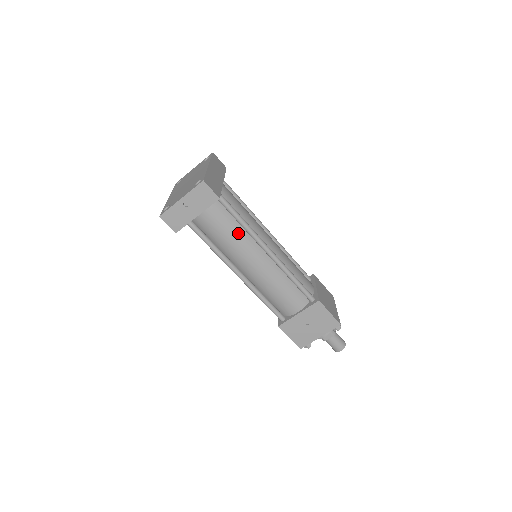
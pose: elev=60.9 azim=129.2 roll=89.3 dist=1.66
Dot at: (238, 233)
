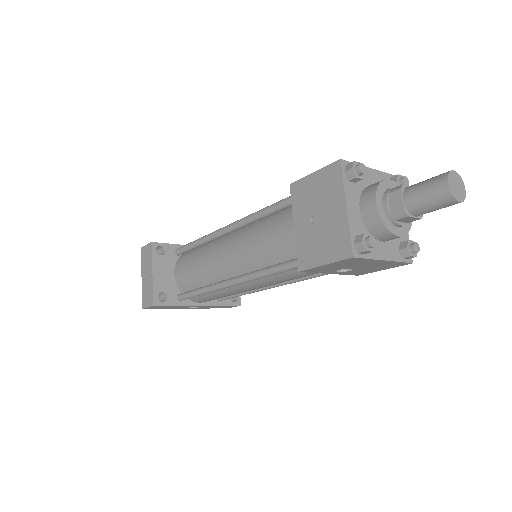
Dot at: (202, 252)
